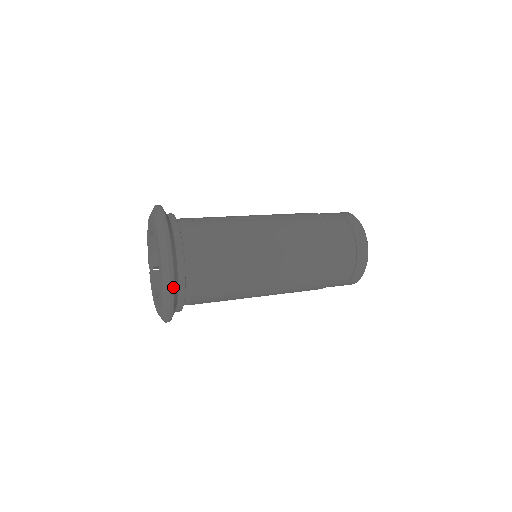
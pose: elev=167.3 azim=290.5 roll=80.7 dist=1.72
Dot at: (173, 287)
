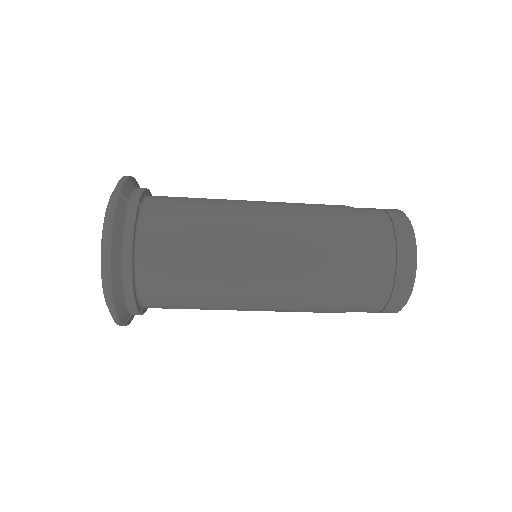
Dot at: (128, 177)
